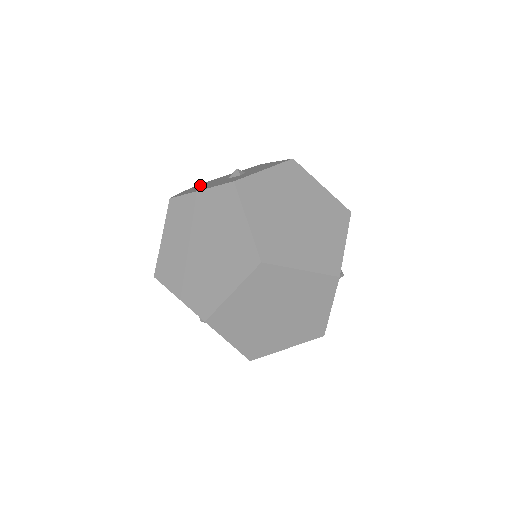
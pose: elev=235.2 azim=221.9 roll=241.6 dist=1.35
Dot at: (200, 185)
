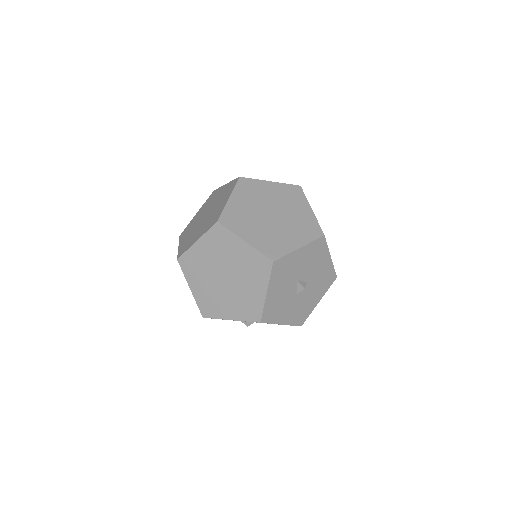
Dot at: occluded
